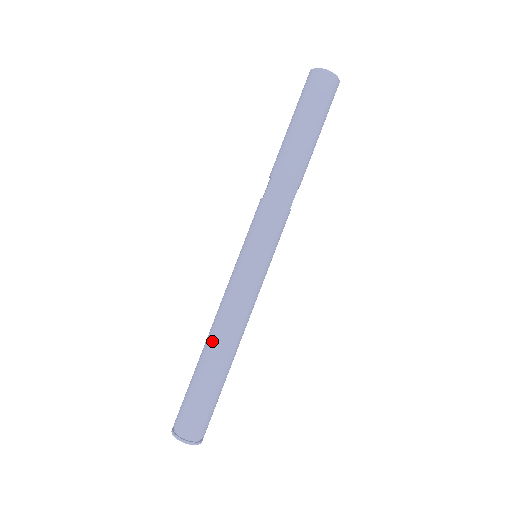
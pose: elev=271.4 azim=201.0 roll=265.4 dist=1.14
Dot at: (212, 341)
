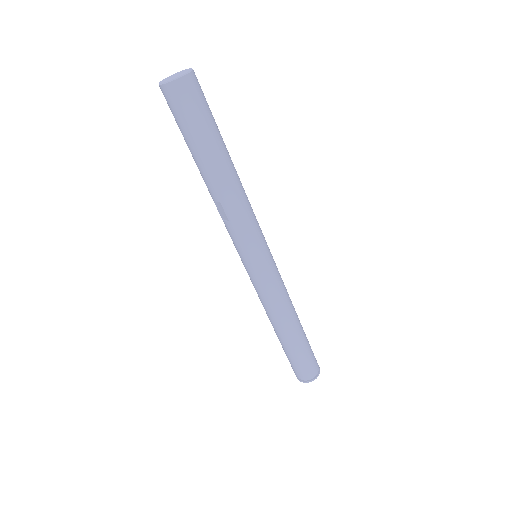
Dot at: (283, 328)
